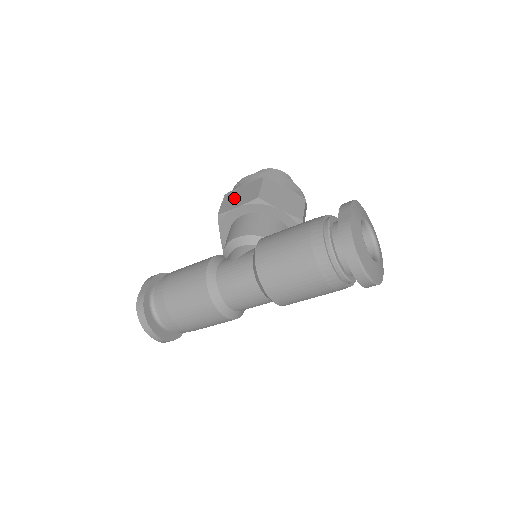
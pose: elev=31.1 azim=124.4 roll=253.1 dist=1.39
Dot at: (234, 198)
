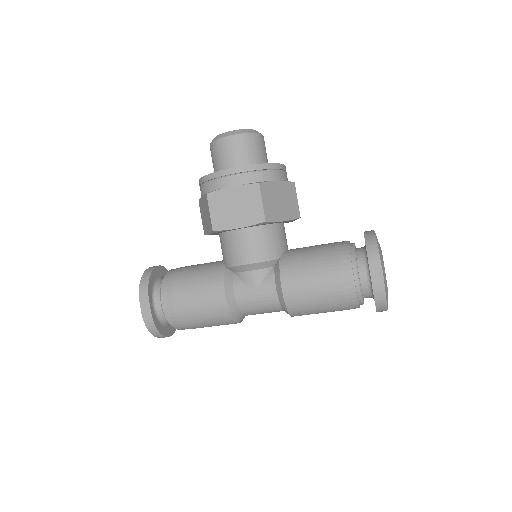
Dot at: (227, 209)
